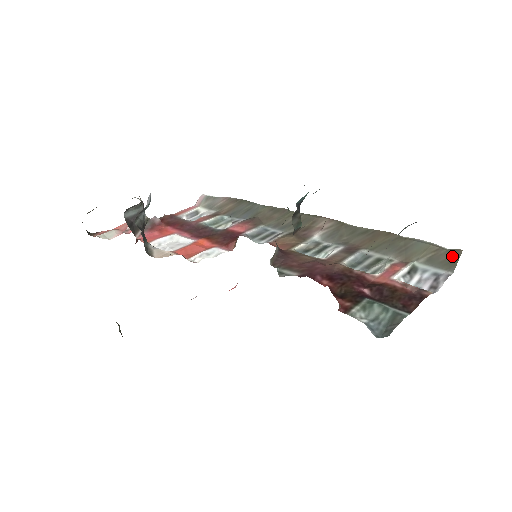
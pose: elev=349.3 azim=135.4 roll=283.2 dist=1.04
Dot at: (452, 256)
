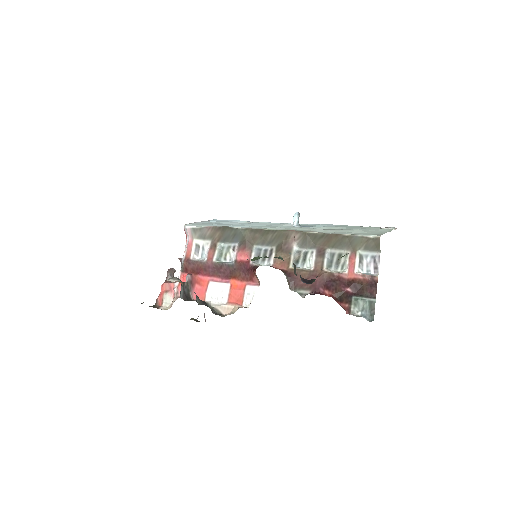
Dot at: (376, 243)
